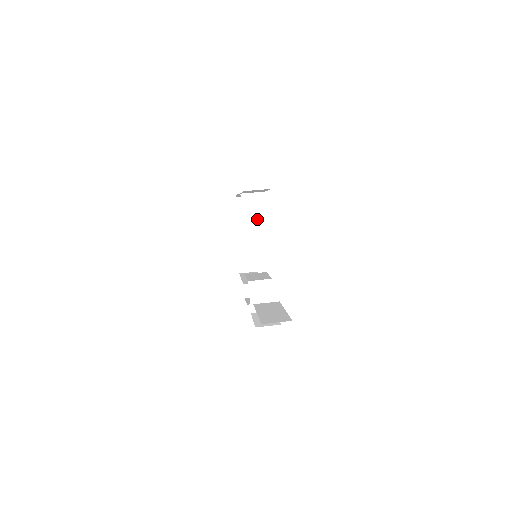
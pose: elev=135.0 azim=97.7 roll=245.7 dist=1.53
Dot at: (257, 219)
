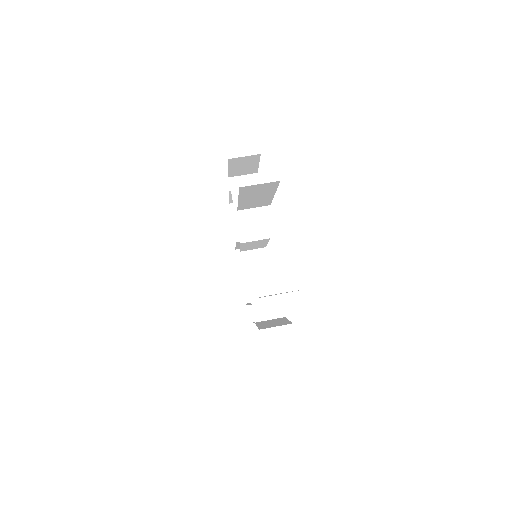
Dot at: occluded
